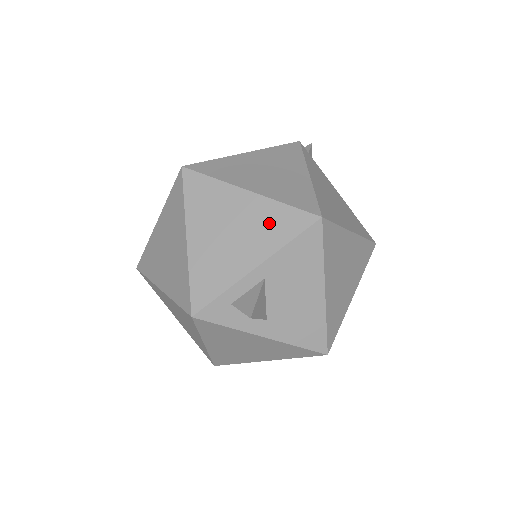
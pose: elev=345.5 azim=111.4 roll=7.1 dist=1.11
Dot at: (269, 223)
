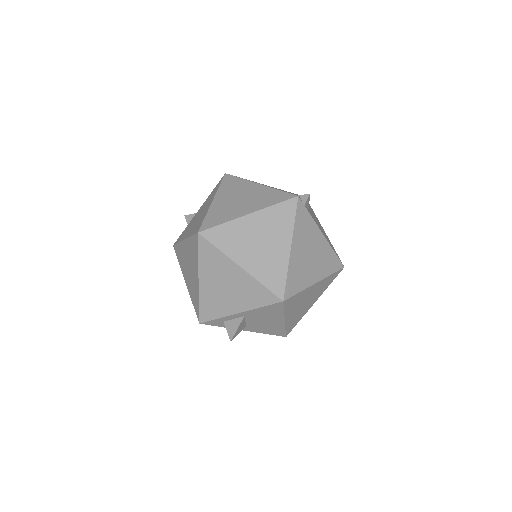
Dot at: (250, 292)
